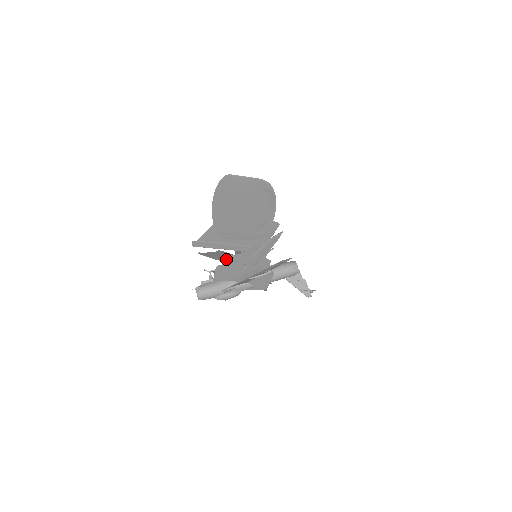
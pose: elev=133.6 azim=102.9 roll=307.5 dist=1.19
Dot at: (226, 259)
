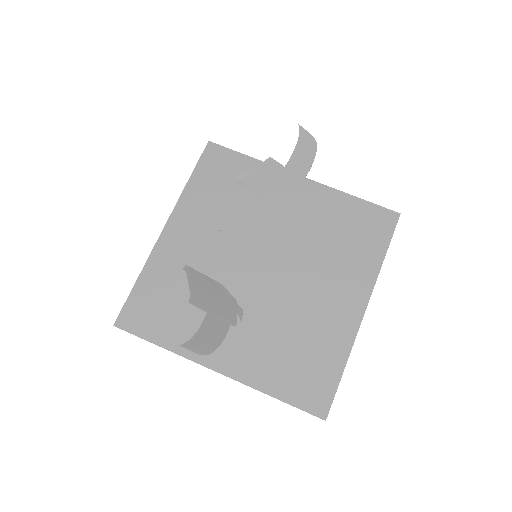
Dot at: (263, 185)
